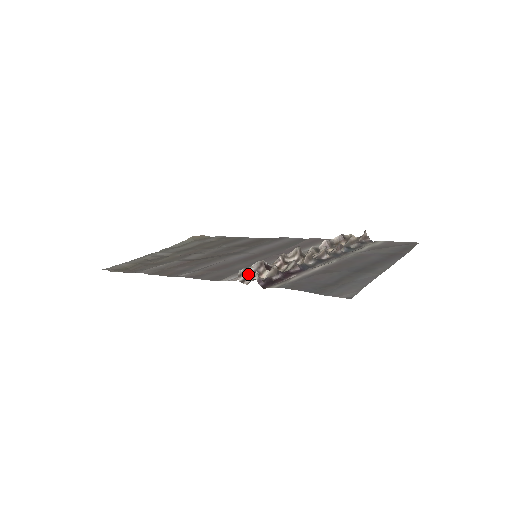
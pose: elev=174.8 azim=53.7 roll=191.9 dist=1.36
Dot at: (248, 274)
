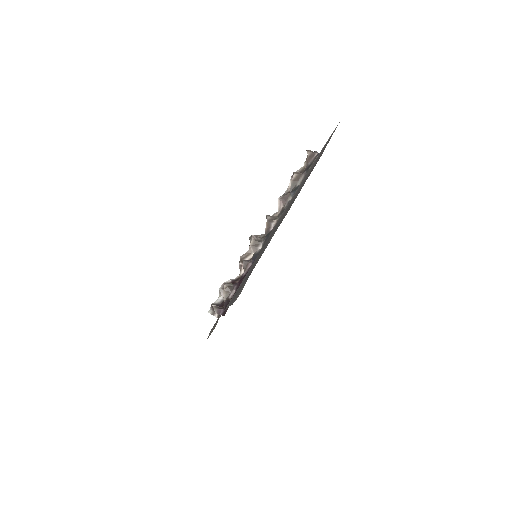
Dot at: occluded
